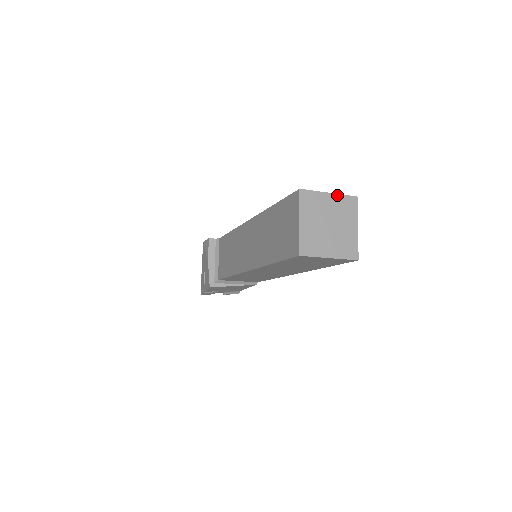
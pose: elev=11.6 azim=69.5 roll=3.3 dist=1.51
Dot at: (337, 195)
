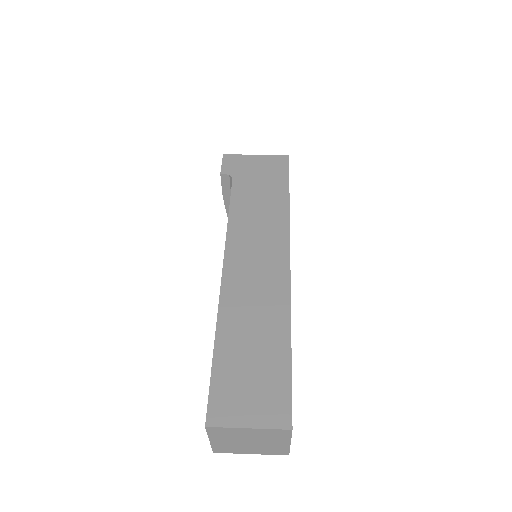
Dot at: (260, 429)
